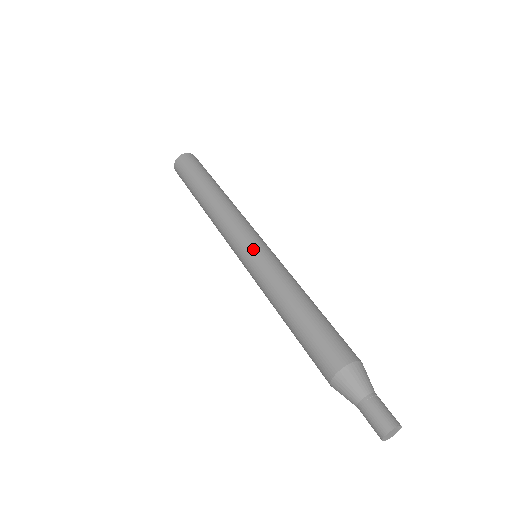
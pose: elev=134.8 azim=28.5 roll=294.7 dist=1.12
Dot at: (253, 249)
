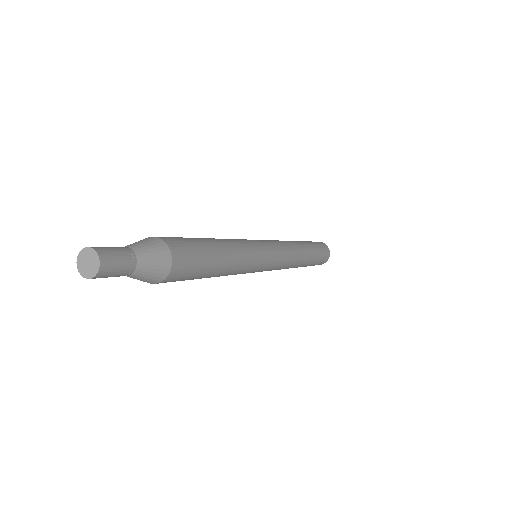
Dot at: occluded
